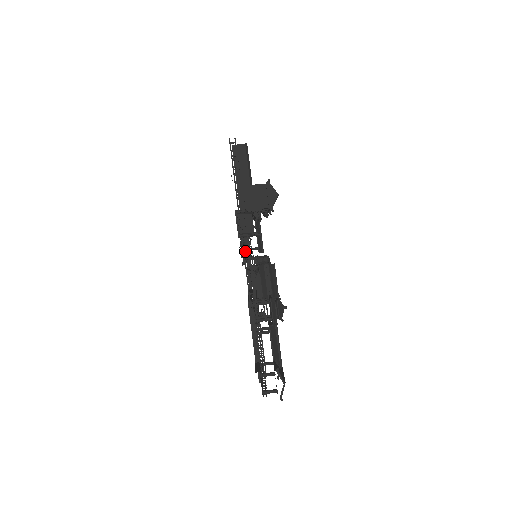
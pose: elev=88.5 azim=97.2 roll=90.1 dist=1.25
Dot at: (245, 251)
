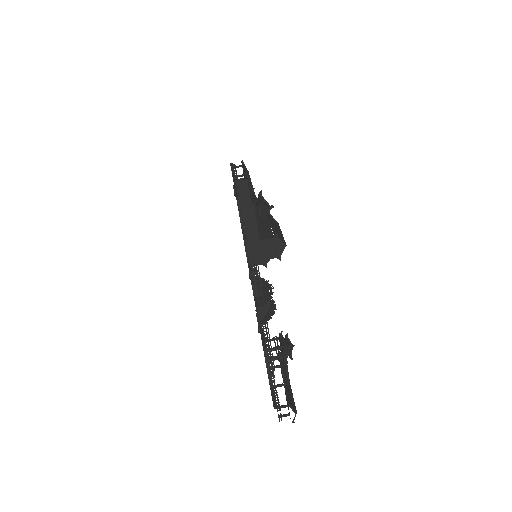
Dot at: occluded
